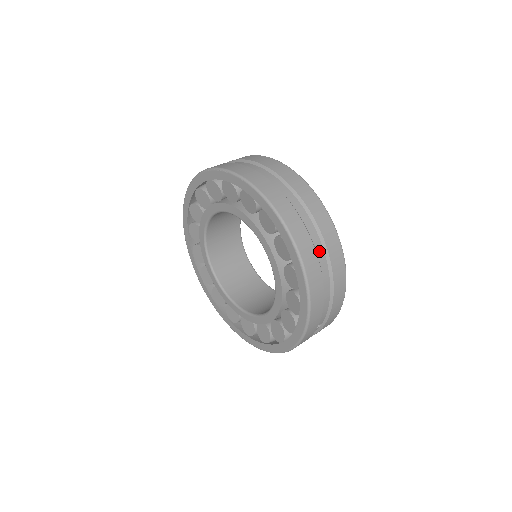
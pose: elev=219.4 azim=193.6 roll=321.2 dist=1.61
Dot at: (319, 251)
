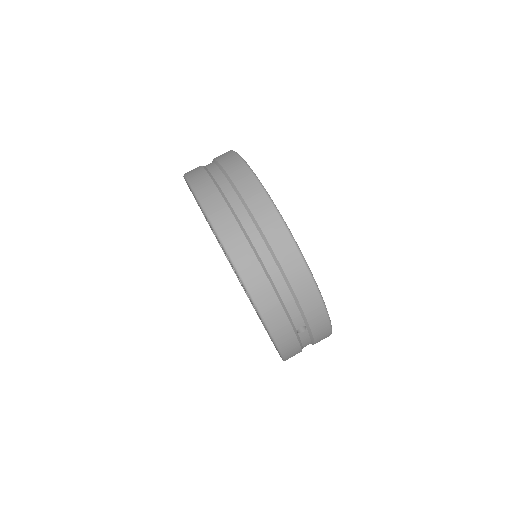
Dot at: (257, 243)
